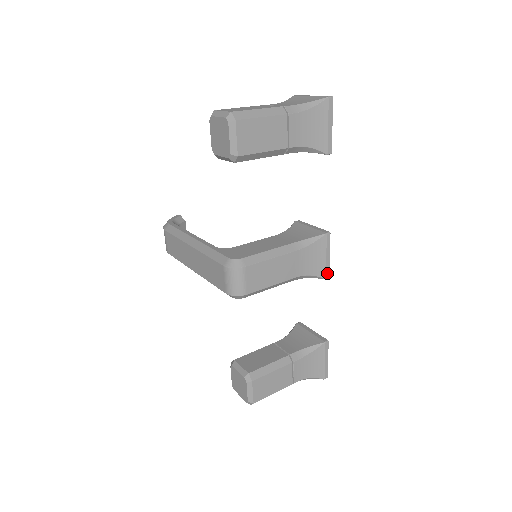
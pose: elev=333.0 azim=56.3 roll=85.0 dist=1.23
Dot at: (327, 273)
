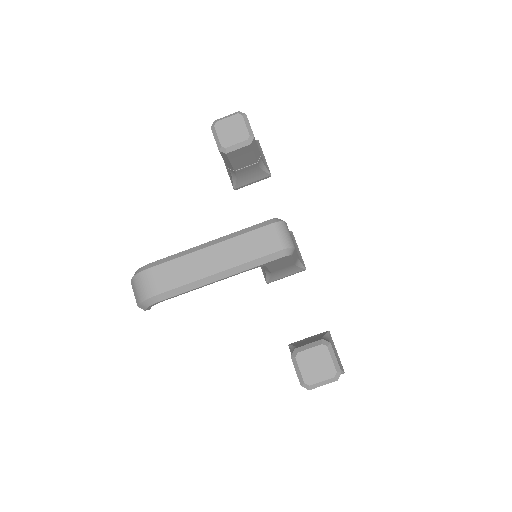
Dot at: (304, 264)
